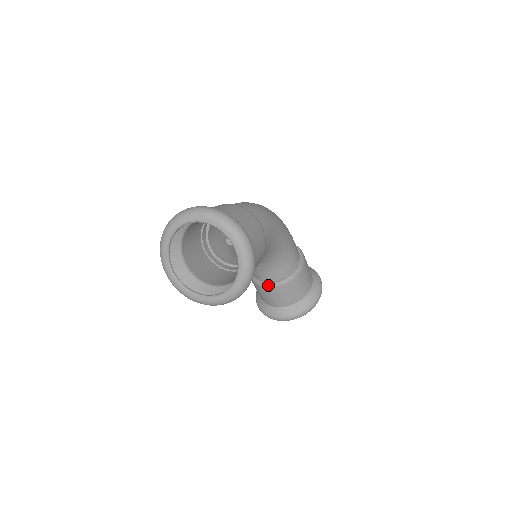
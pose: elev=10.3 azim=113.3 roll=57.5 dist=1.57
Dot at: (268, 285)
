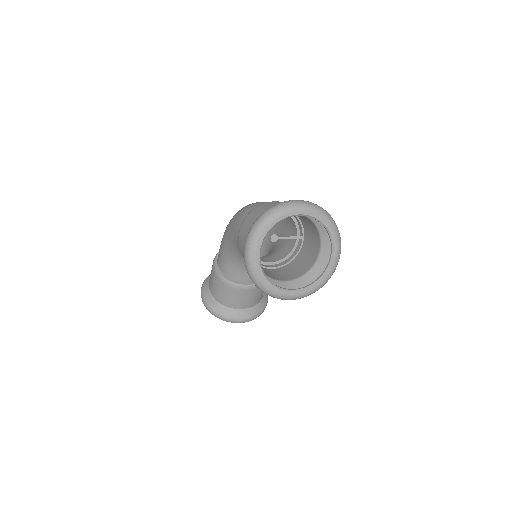
Dot at: (246, 286)
